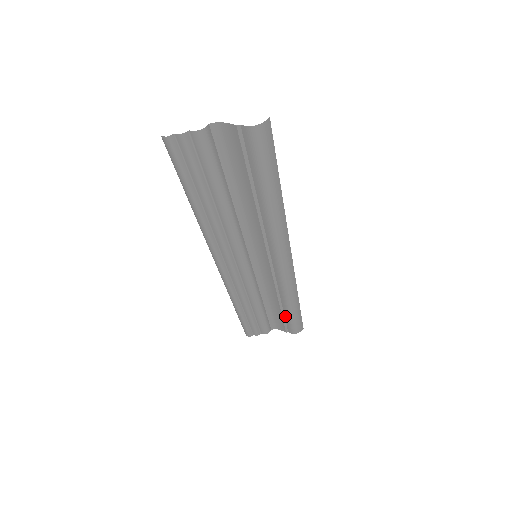
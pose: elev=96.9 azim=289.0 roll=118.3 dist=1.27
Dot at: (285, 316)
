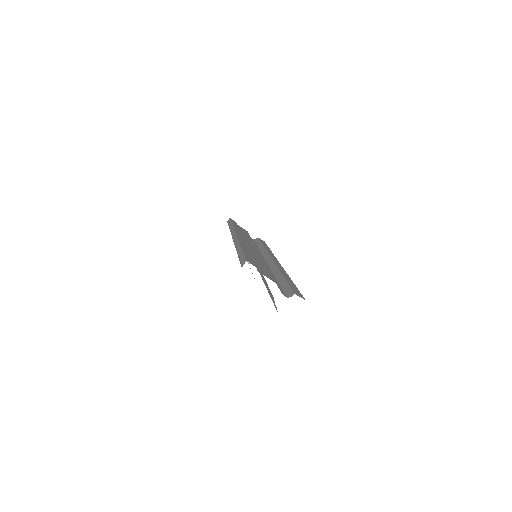
Dot at: occluded
